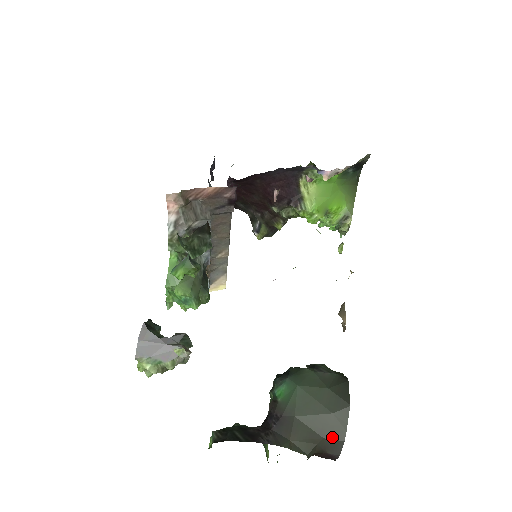
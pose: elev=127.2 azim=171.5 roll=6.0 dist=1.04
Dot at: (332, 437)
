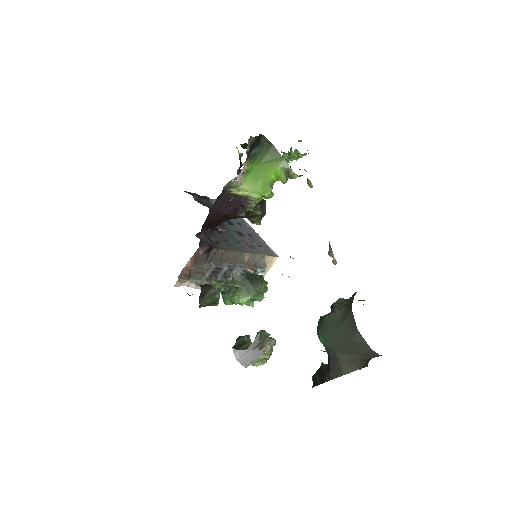
Dot at: (363, 352)
